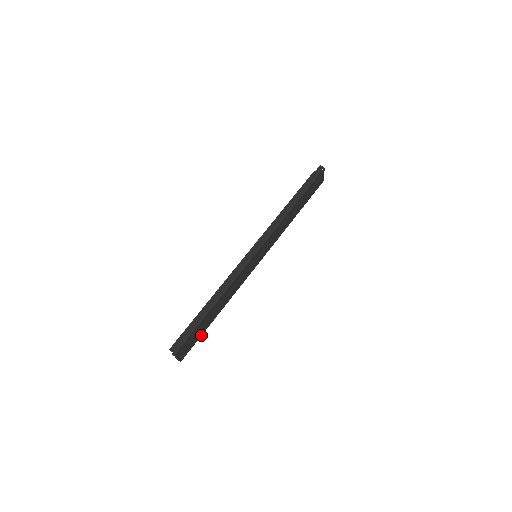
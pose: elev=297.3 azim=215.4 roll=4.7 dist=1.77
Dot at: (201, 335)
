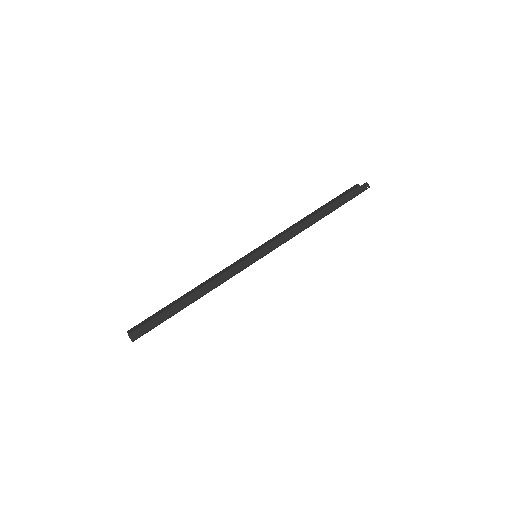
Dot at: occluded
